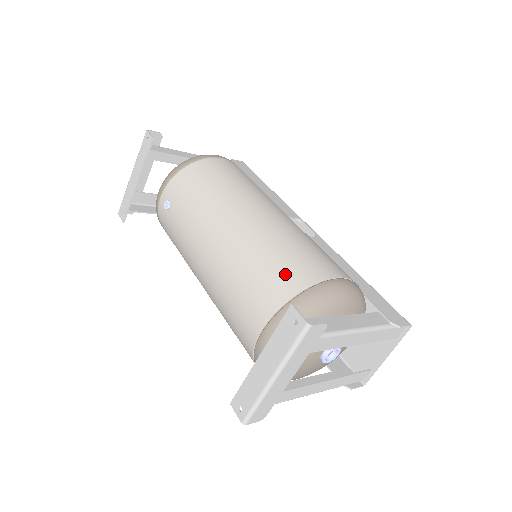
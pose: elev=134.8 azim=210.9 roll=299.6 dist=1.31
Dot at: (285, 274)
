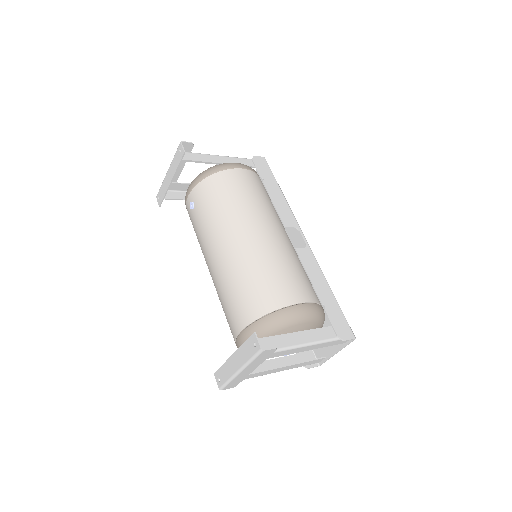
Dot at: (263, 295)
